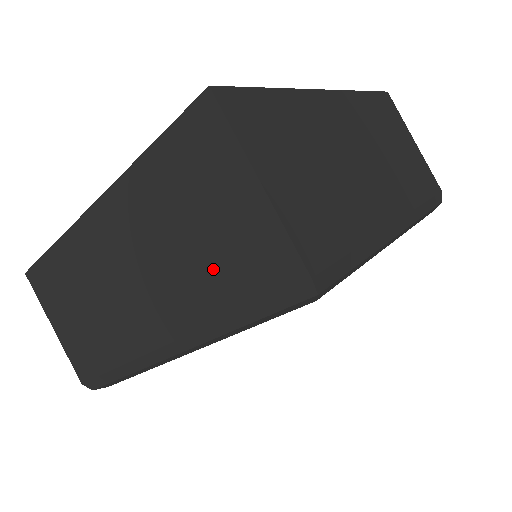
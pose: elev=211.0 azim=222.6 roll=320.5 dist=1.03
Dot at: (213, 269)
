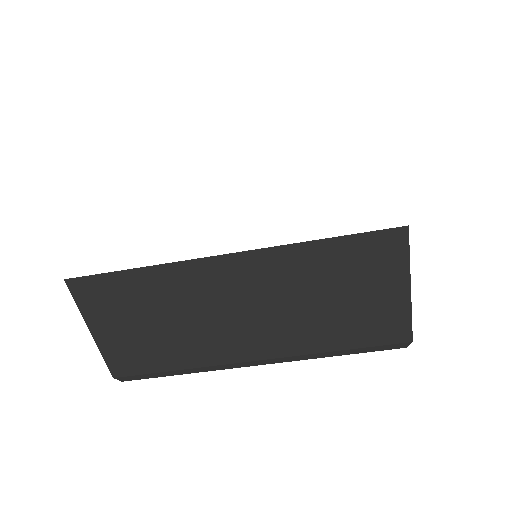
Dot at: (339, 324)
